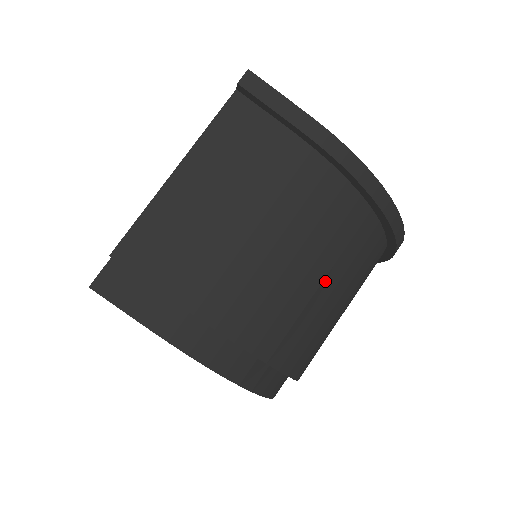
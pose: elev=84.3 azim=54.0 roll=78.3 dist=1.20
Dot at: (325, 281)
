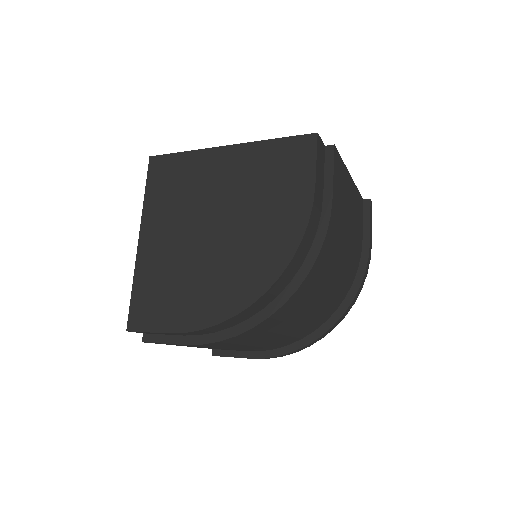
Dot at: (319, 303)
